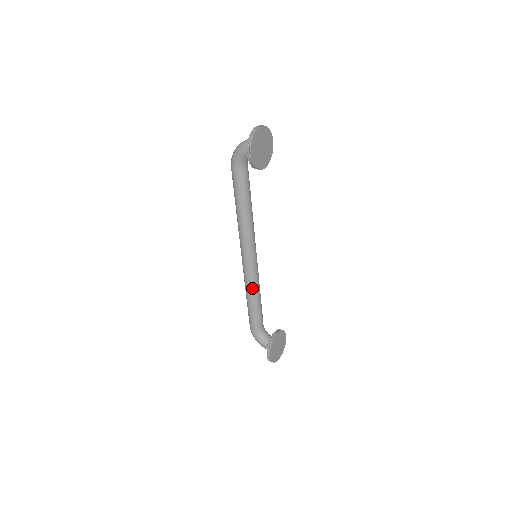
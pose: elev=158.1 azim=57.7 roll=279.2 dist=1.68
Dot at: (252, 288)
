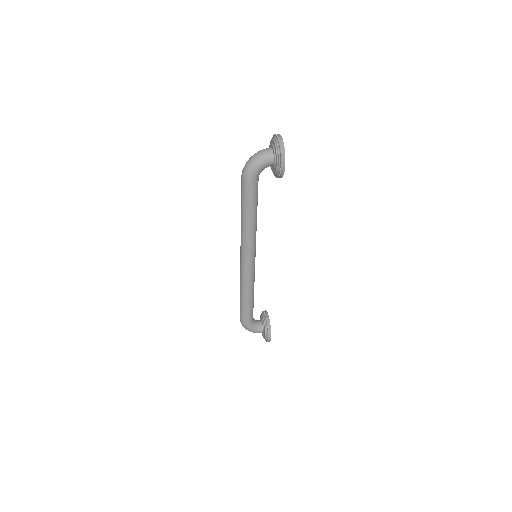
Dot at: (252, 286)
